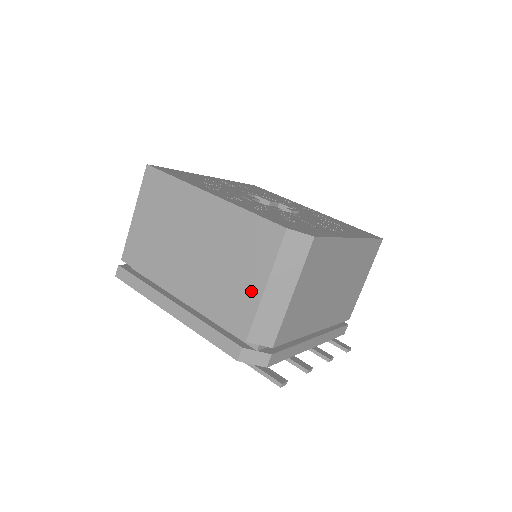
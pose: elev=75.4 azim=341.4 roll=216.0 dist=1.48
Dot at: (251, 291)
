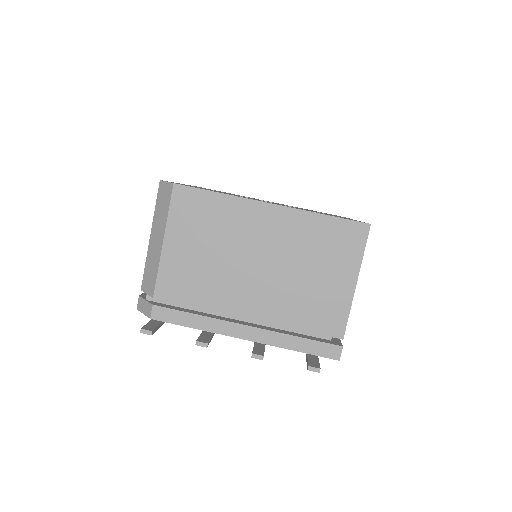
Dot at: occluded
